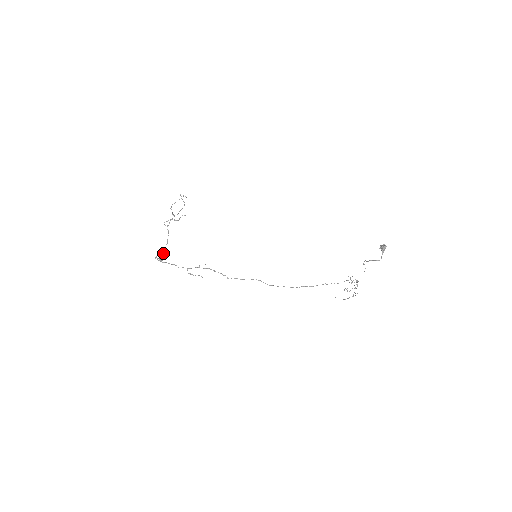
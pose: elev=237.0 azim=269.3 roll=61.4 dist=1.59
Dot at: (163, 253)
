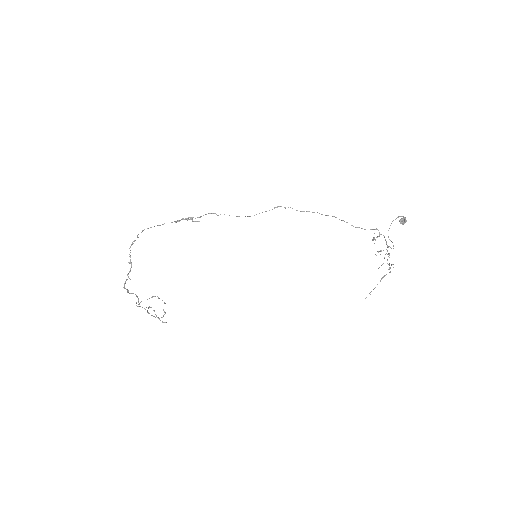
Dot at: (128, 291)
